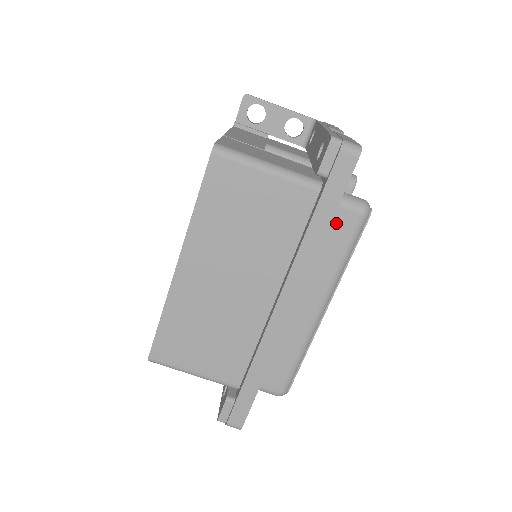
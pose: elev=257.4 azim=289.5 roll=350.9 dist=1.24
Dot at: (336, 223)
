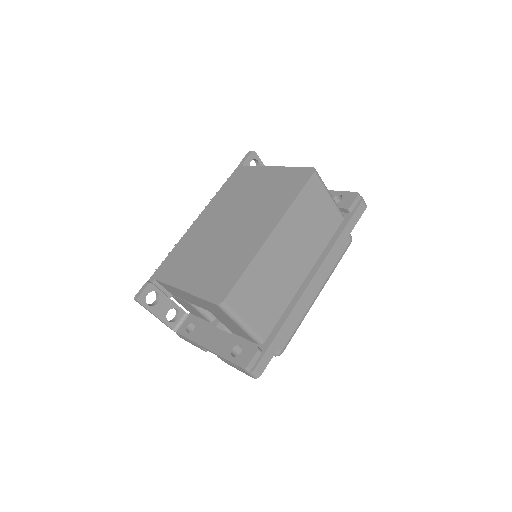
Dot at: occluded
